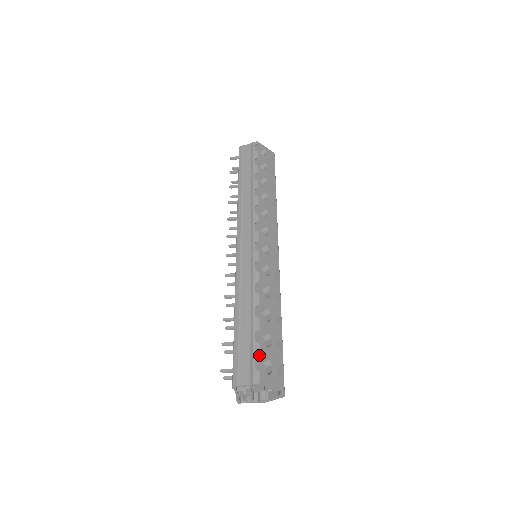
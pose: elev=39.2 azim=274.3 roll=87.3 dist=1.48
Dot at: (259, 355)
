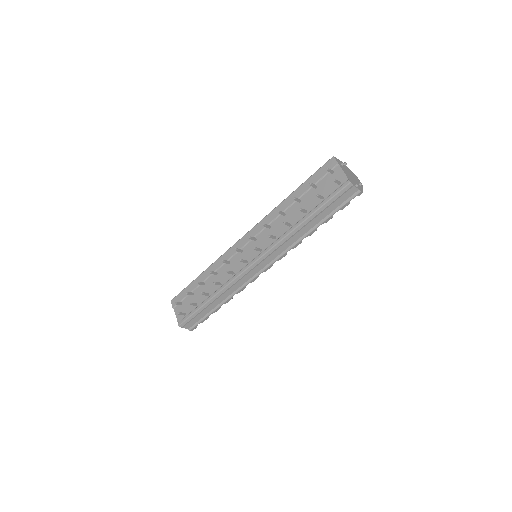
Dot at: occluded
